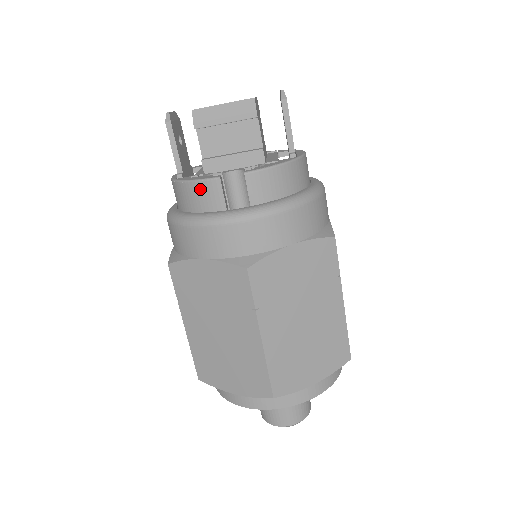
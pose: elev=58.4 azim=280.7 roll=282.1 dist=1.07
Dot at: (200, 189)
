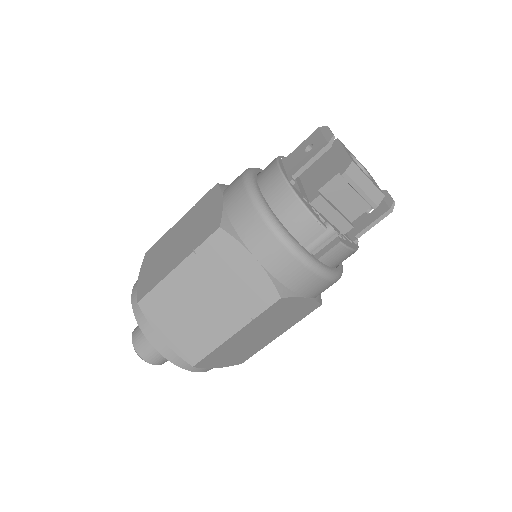
Dot at: (306, 219)
